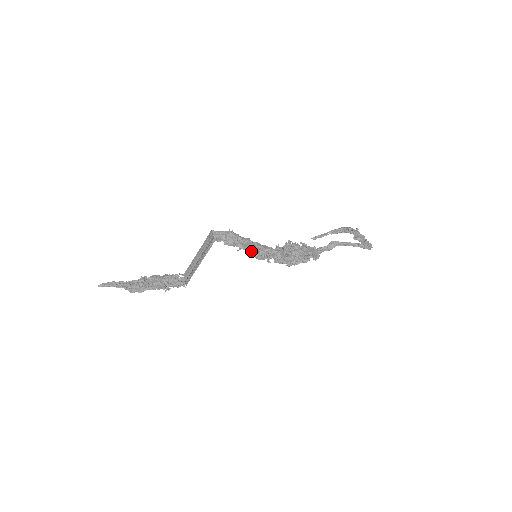
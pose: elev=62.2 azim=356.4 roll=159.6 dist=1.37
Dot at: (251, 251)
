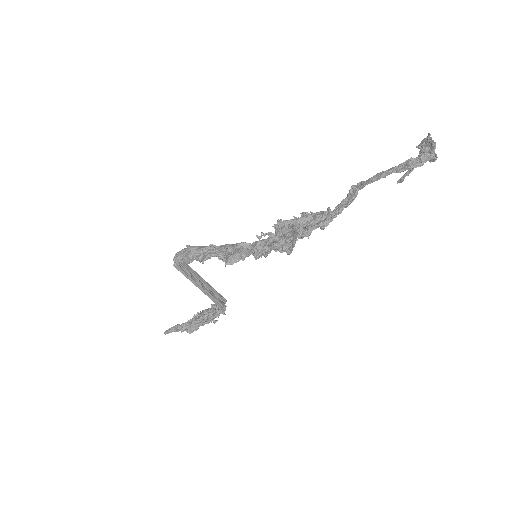
Dot at: (218, 258)
